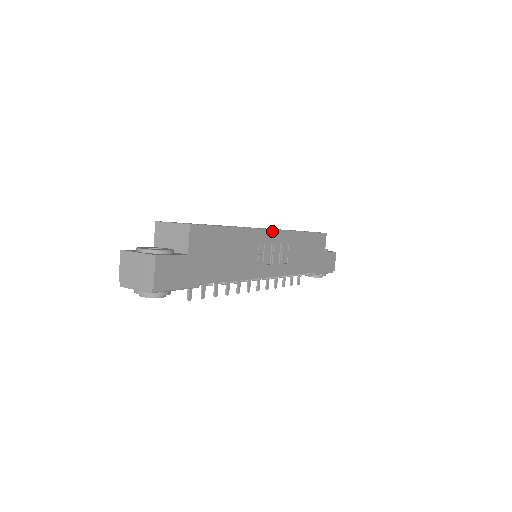
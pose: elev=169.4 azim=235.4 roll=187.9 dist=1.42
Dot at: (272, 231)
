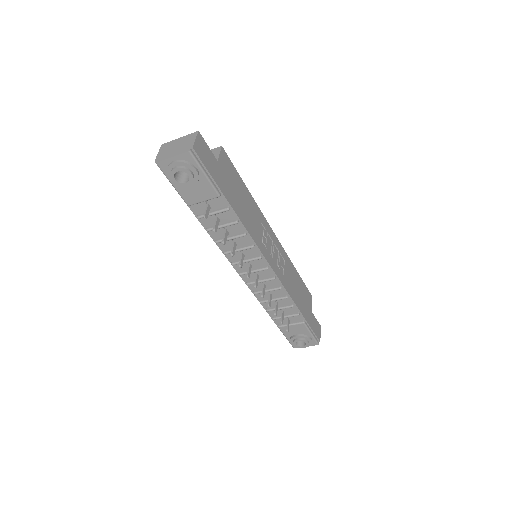
Dot at: (273, 233)
